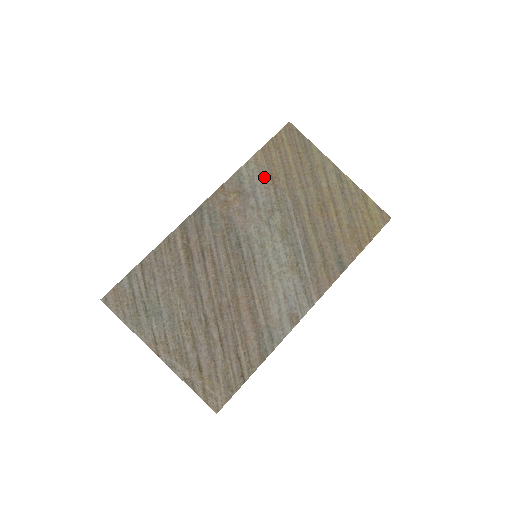
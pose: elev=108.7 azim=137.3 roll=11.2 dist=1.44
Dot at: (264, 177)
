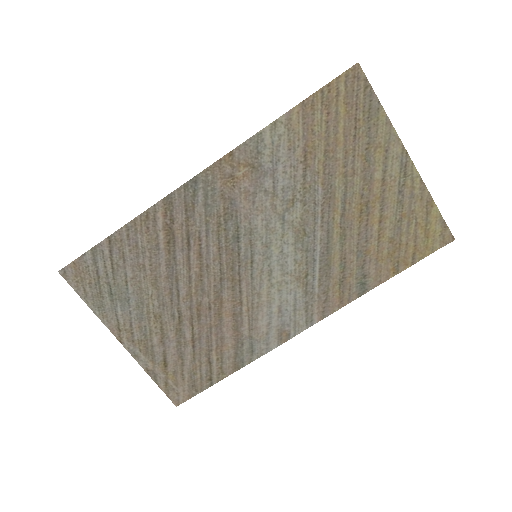
Dot at: (294, 149)
